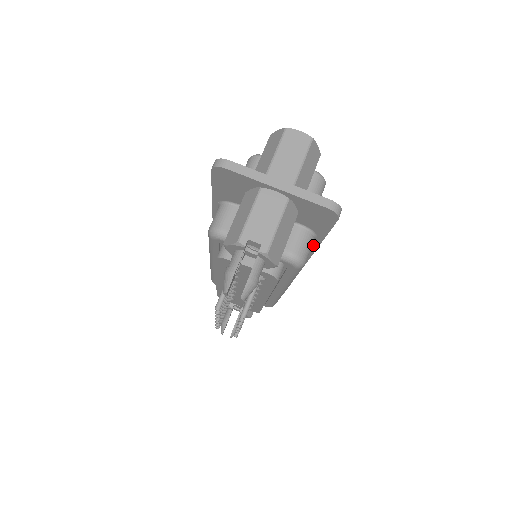
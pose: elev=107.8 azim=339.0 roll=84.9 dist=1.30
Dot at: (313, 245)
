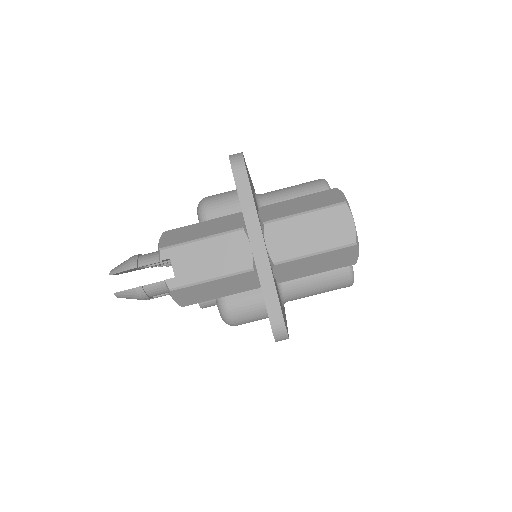
Dot at: occluded
